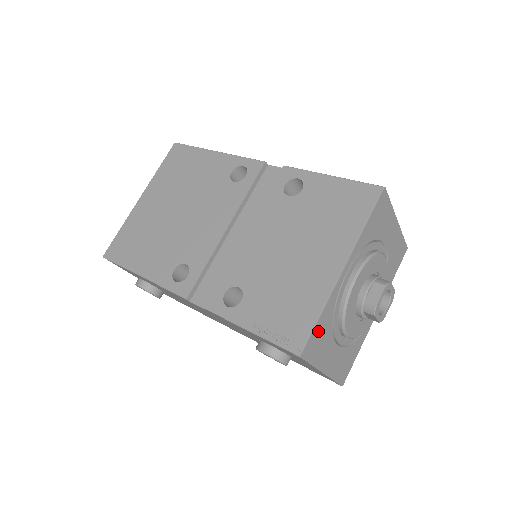
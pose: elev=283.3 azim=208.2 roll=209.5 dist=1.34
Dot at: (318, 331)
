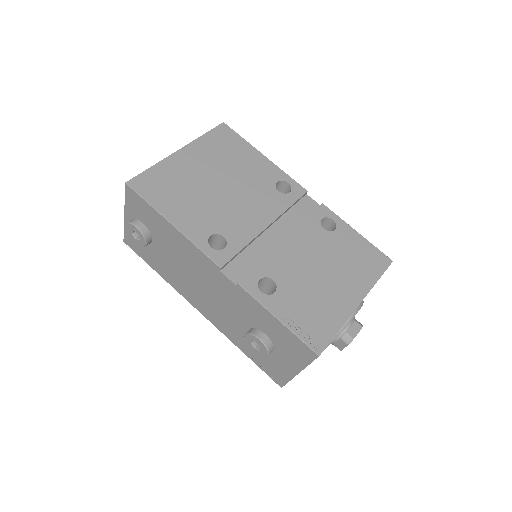
Dot at: occluded
